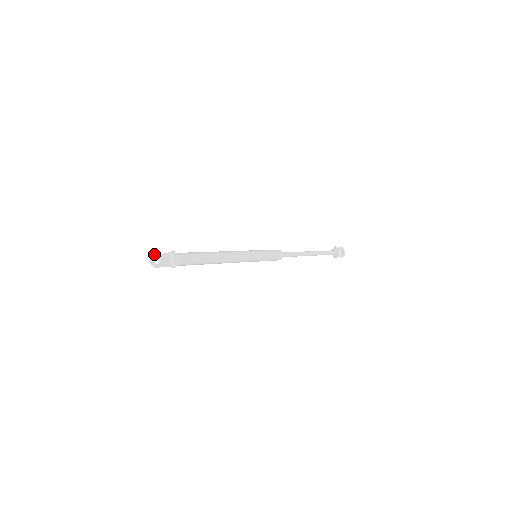
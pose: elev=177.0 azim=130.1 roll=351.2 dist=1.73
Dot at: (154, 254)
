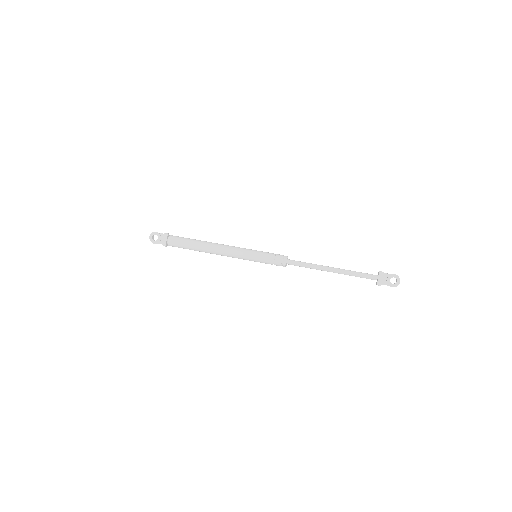
Dot at: (154, 232)
